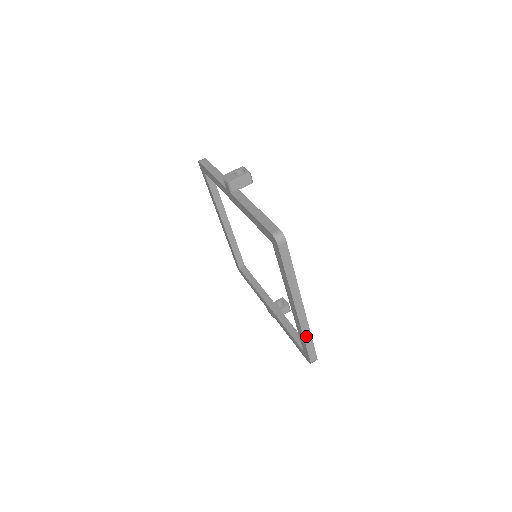
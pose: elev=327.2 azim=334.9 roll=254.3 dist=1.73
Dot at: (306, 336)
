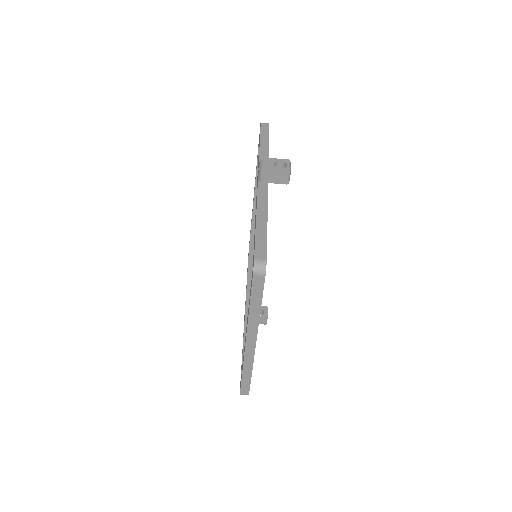
Dot at: (246, 370)
